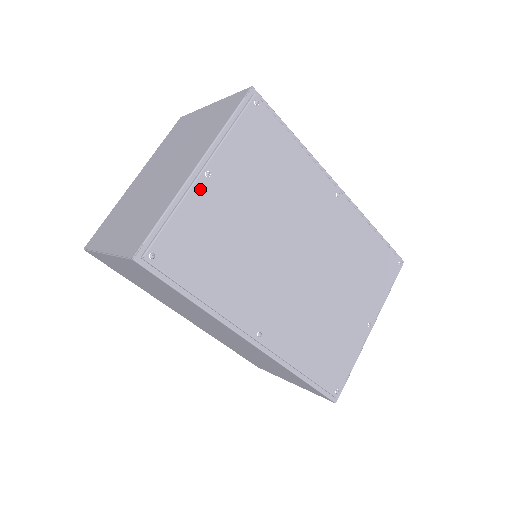
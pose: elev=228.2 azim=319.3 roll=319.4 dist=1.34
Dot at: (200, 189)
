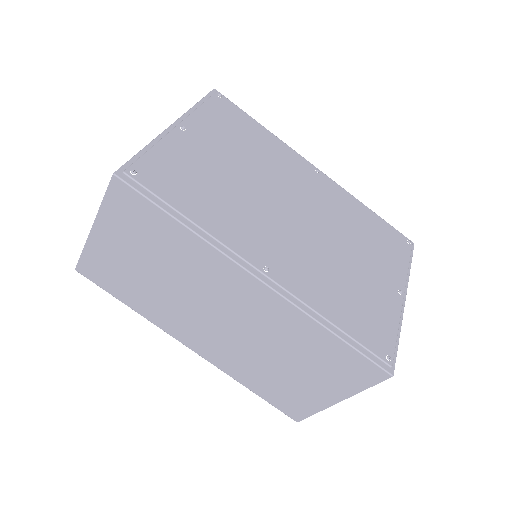
Dot at: (177, 137)
